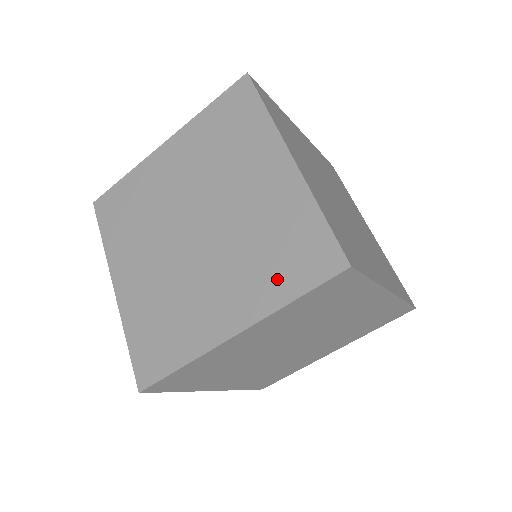
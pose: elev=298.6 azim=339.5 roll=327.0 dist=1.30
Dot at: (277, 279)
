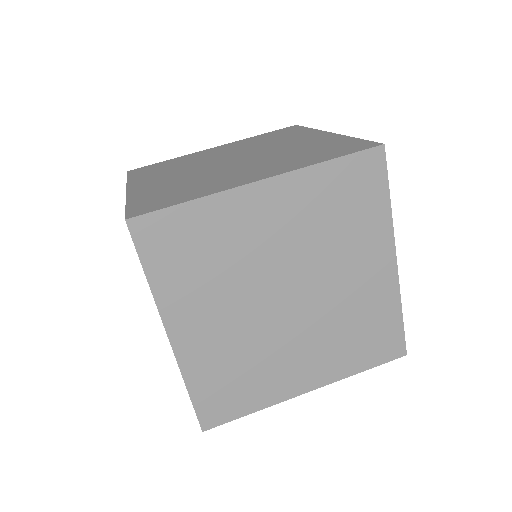
Dot at: occluded
